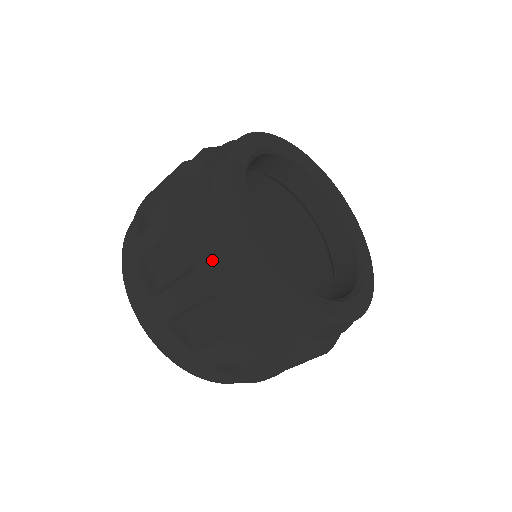
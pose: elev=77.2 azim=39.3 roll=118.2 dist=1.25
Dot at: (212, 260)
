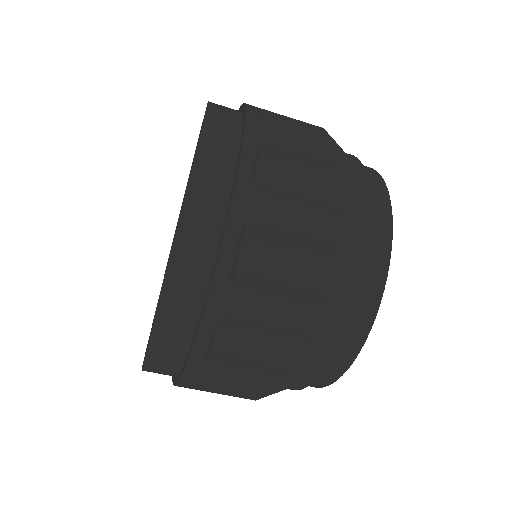
Dot at: (353, 222)
